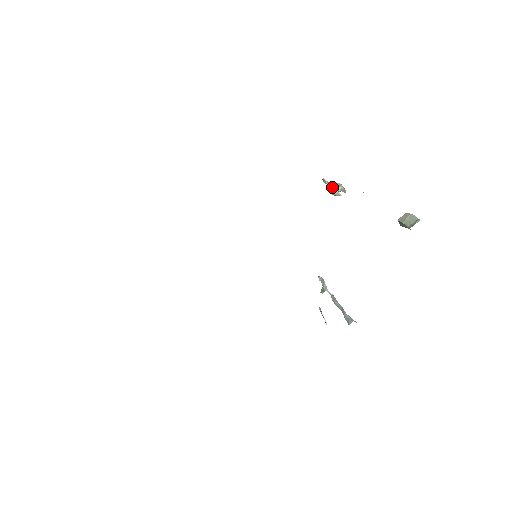
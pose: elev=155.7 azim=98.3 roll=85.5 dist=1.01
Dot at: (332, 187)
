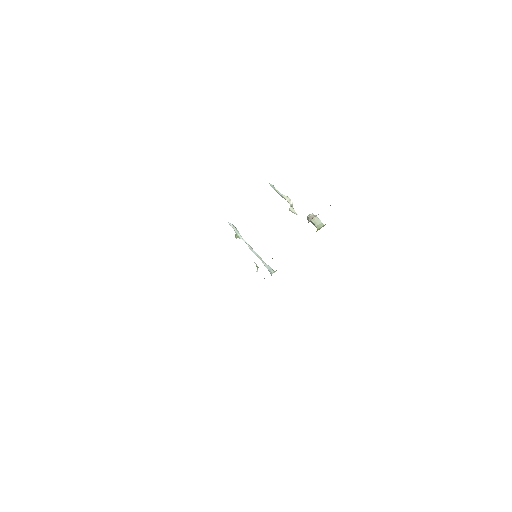
Dot at: (282, 197)
